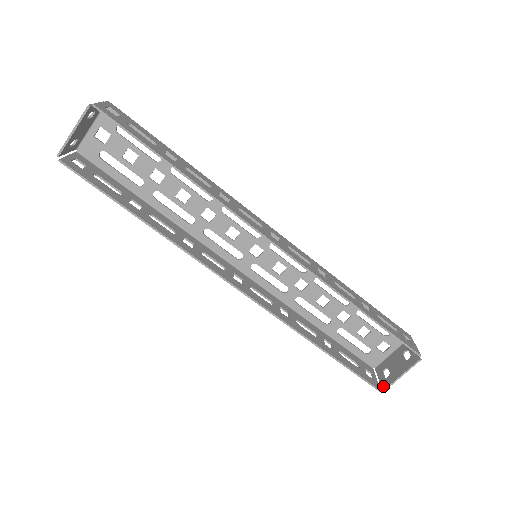
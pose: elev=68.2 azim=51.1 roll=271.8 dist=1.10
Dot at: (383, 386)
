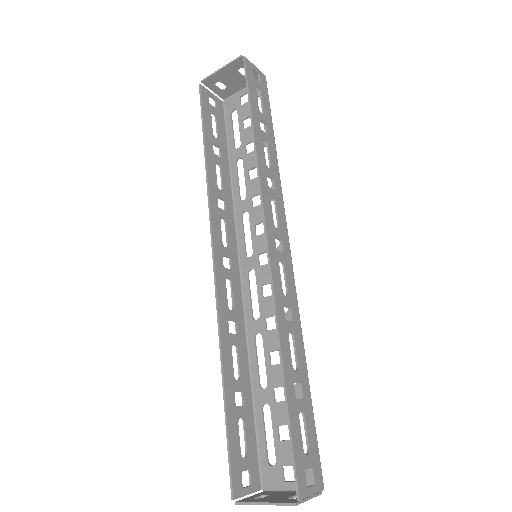
Dot at: (241, 500)
